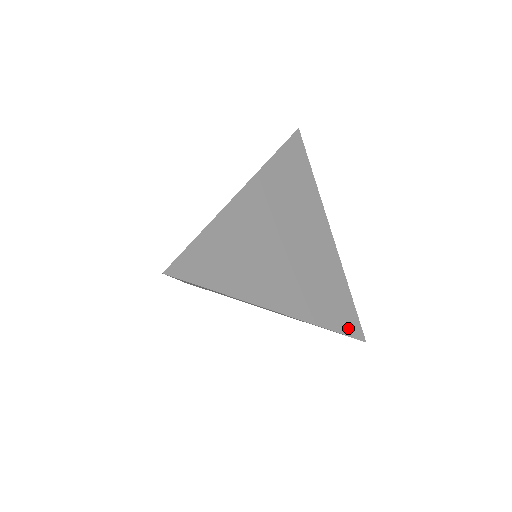
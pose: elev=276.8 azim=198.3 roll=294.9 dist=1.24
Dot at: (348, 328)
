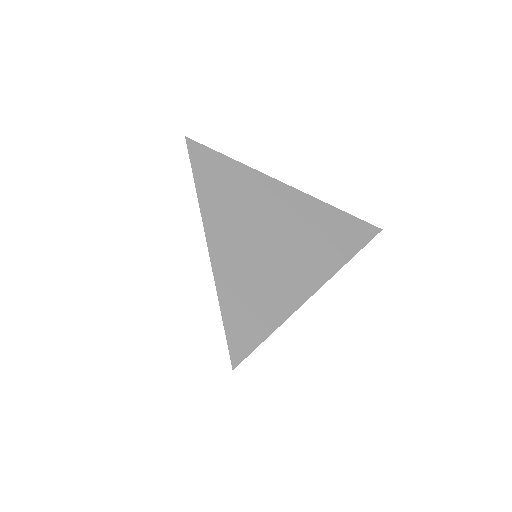
Dot at: (235, 336)
